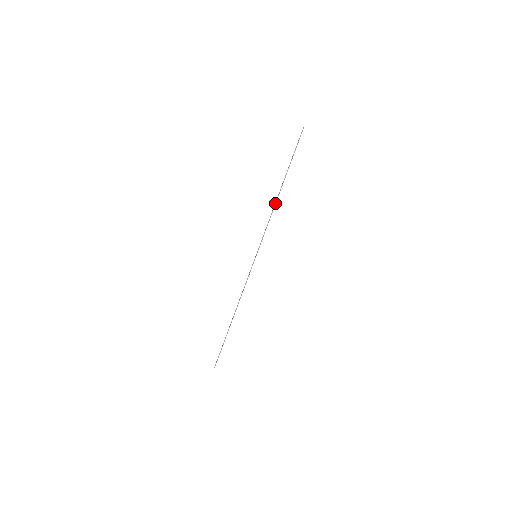
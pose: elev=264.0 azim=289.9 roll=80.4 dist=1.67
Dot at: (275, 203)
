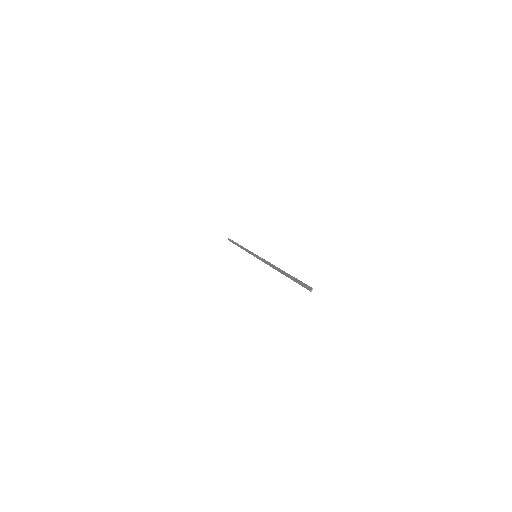
Dot at: (273, 268)
